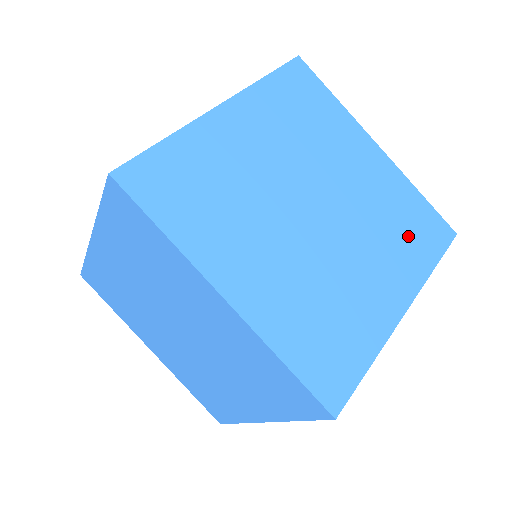
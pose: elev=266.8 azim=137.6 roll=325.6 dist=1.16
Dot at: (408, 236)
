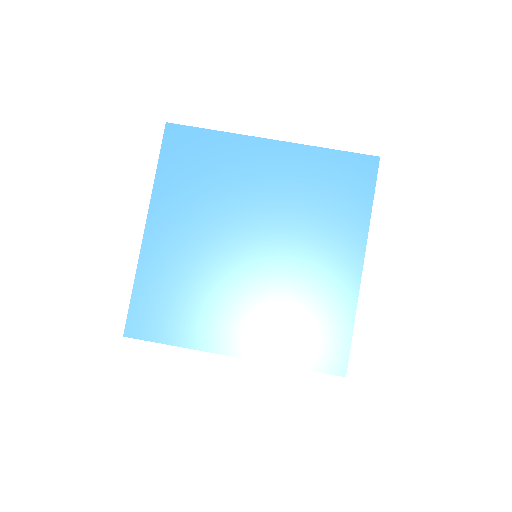
Dot at: occluded
